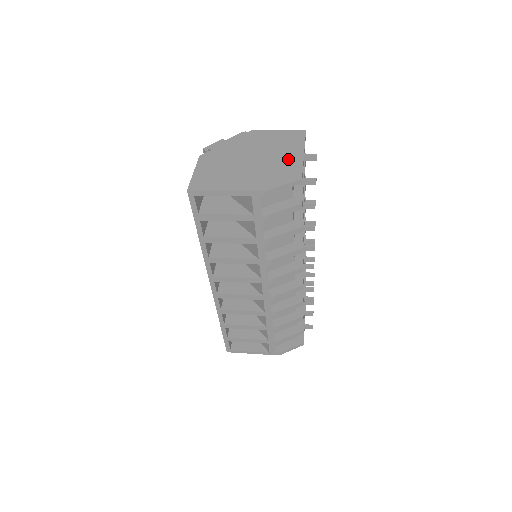
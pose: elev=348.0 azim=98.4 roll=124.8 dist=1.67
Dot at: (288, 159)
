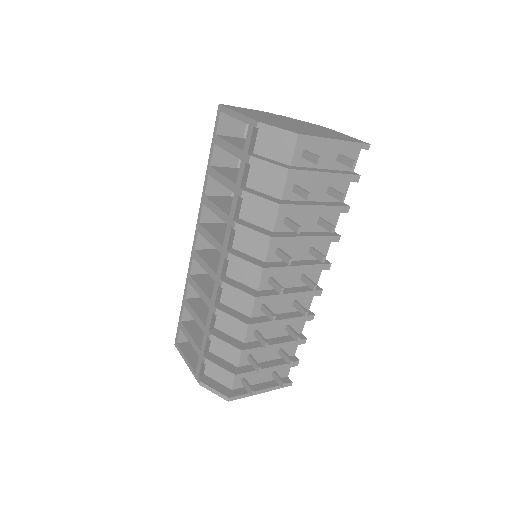
Dot at: (316, 133)
